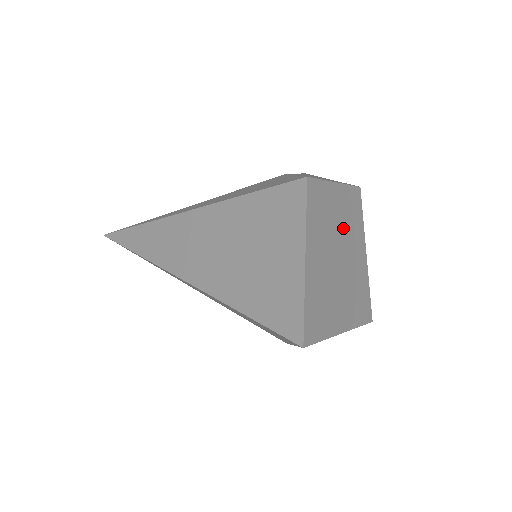
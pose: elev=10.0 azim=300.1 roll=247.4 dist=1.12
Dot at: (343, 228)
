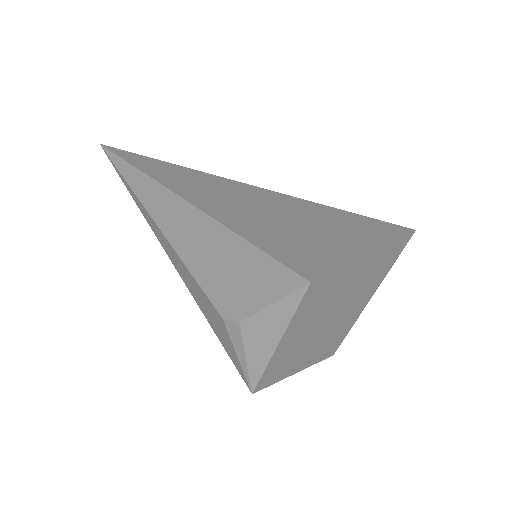
Dot at: (317, 318)
